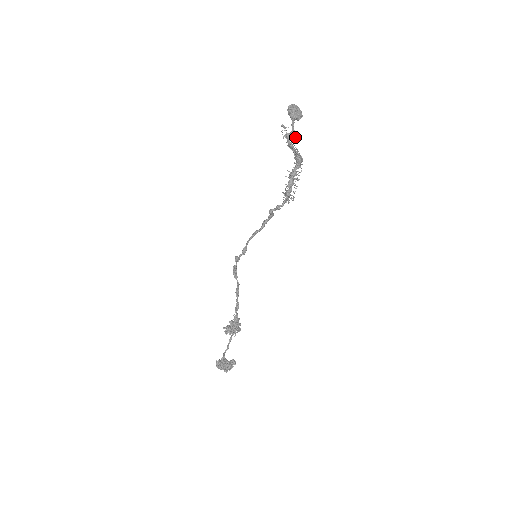
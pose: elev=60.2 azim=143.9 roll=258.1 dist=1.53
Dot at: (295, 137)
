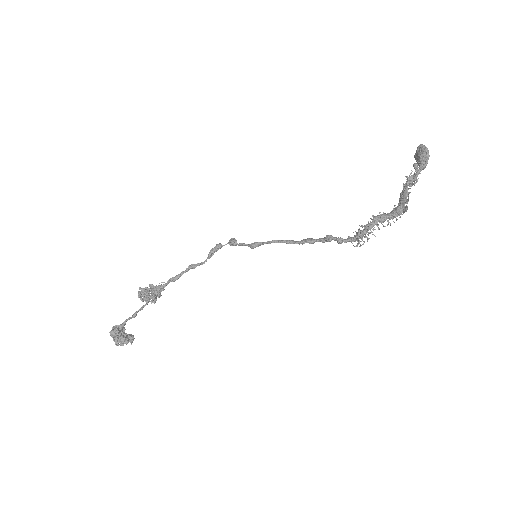
Dot at: occluded
